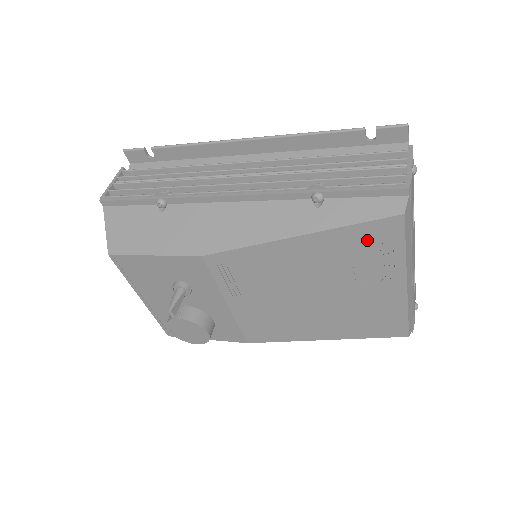
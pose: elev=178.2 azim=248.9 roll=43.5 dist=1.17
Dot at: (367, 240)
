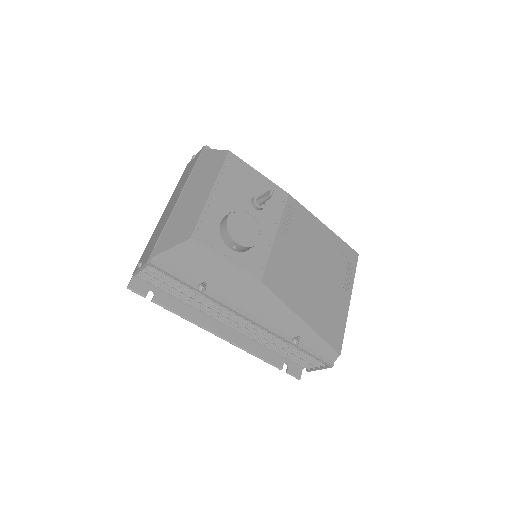
Dot at: (346, 255)
